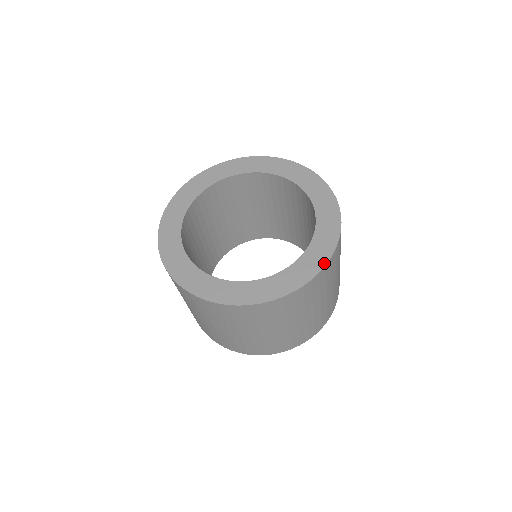
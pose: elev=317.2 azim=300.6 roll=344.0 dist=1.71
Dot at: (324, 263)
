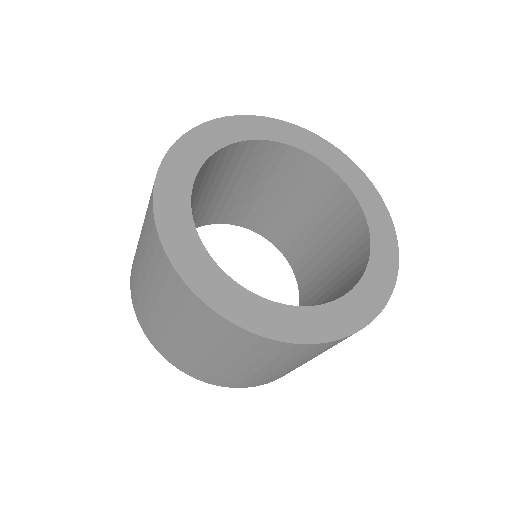
Dot at: (390, 292)
